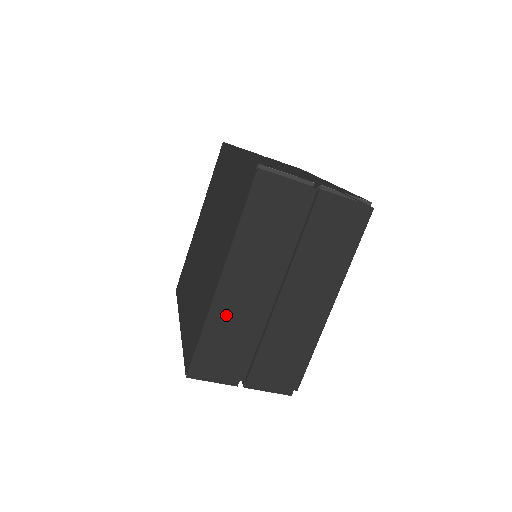
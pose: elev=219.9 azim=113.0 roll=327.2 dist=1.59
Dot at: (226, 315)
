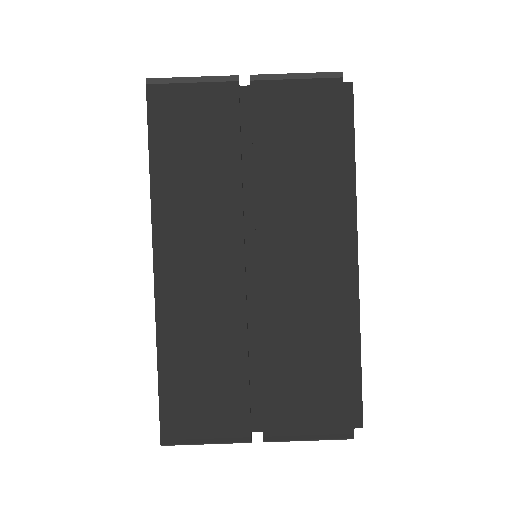
Dot at: (185, 322)
